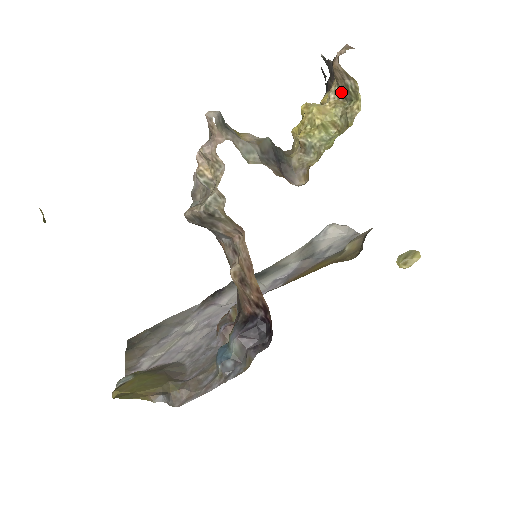
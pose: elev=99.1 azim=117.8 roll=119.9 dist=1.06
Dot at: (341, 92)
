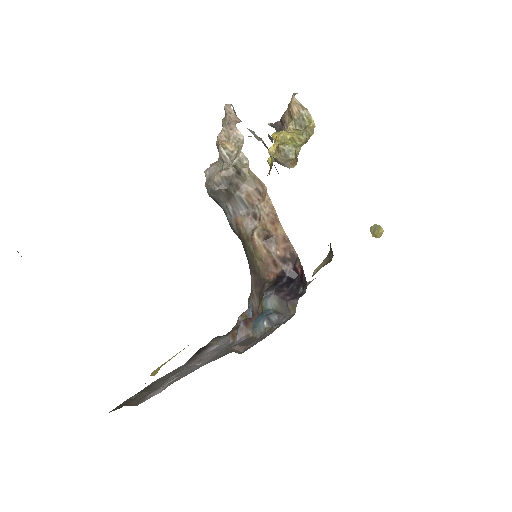
Dot at: (298, 122)
